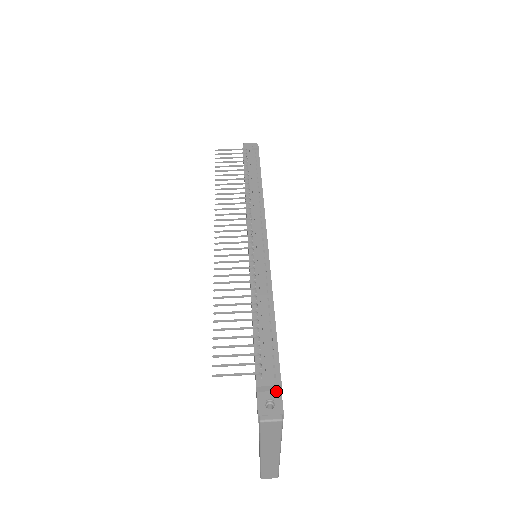
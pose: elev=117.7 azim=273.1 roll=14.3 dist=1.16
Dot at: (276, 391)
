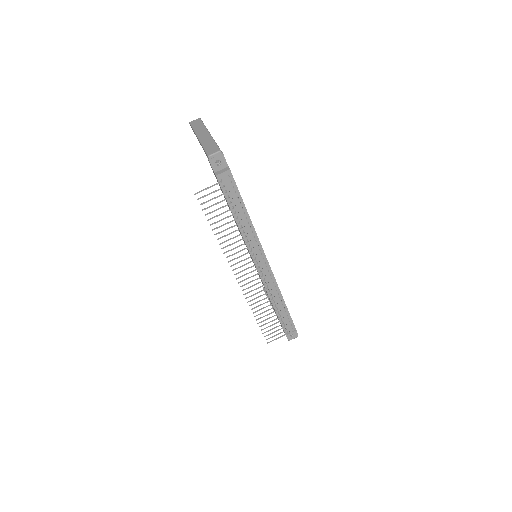
Dot at: occluded
